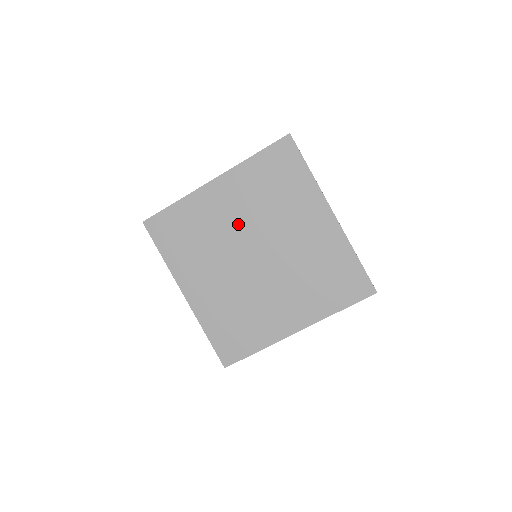
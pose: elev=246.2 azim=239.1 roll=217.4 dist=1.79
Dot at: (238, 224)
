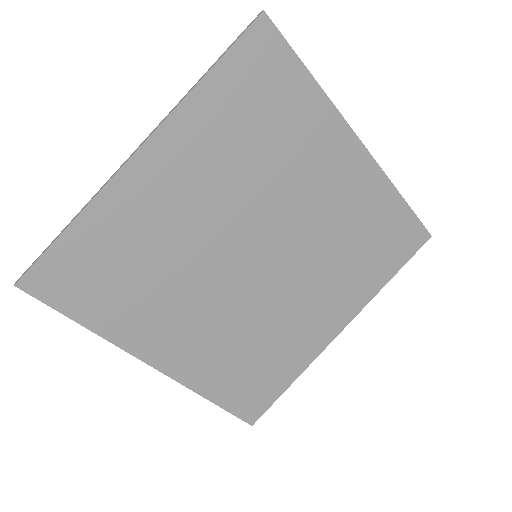
Dot at: (212, 217)
